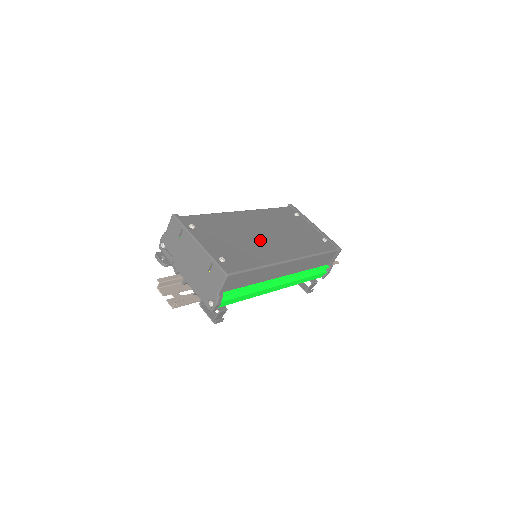
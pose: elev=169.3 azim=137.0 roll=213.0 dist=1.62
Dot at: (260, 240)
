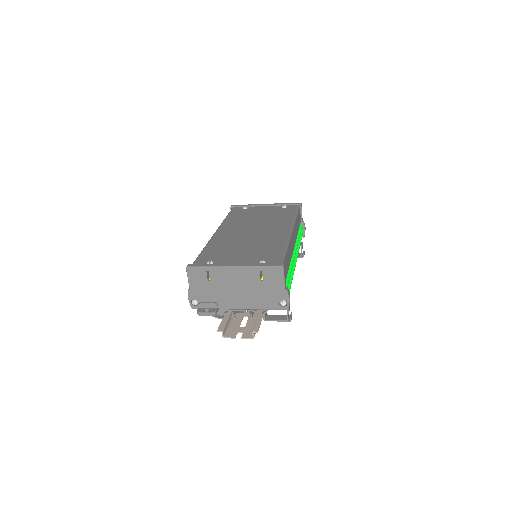
Dot at: (257, 236)
